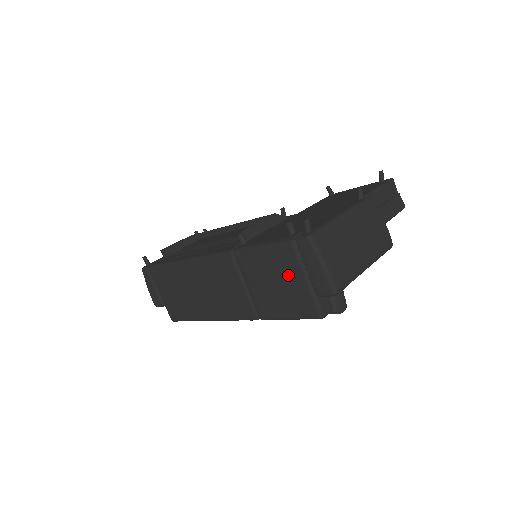
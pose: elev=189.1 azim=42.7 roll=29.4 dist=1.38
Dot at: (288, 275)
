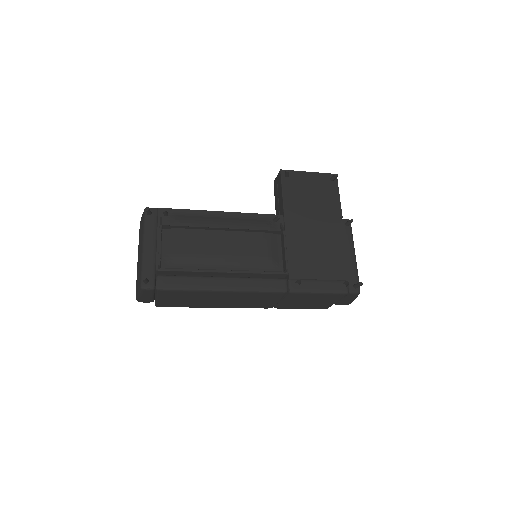
Dot at: (326, 301)
